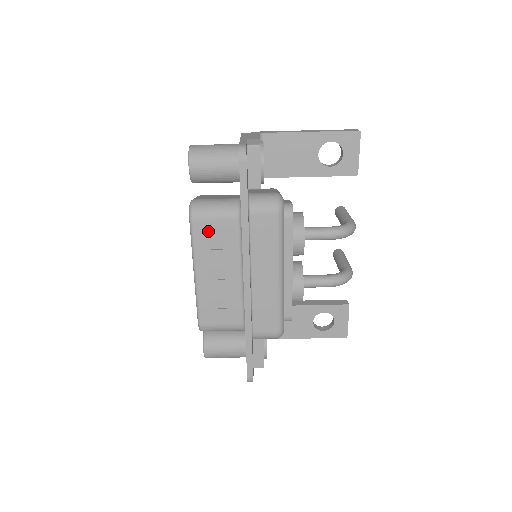
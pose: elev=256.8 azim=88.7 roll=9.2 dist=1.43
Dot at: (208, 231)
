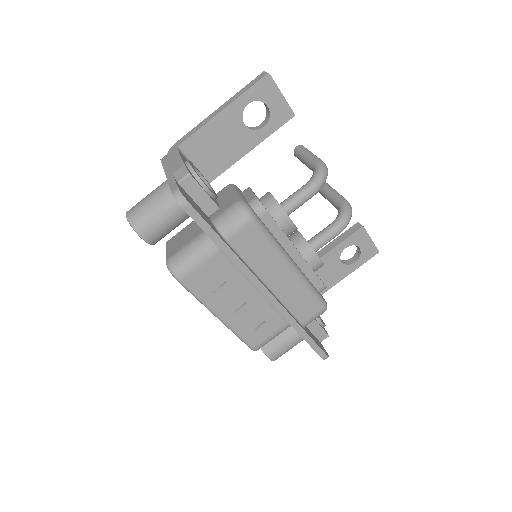
Dot at: (202, 279)
